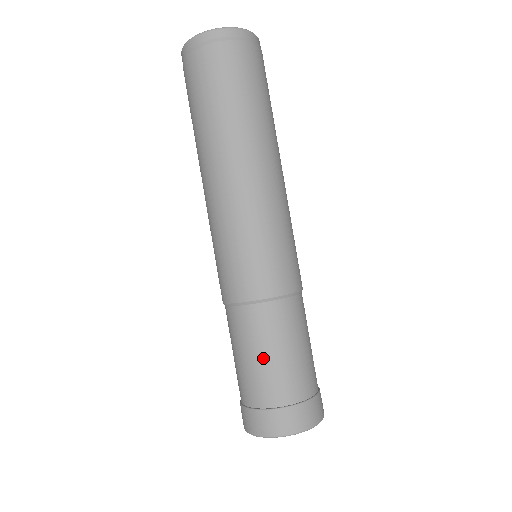
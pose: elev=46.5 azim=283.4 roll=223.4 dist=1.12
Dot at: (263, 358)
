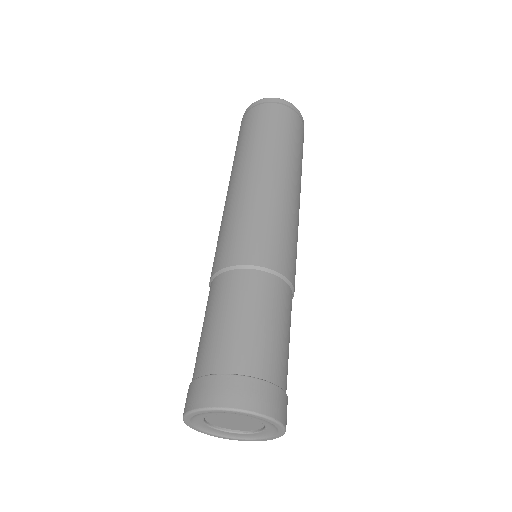
Dot at: (203, 329)
